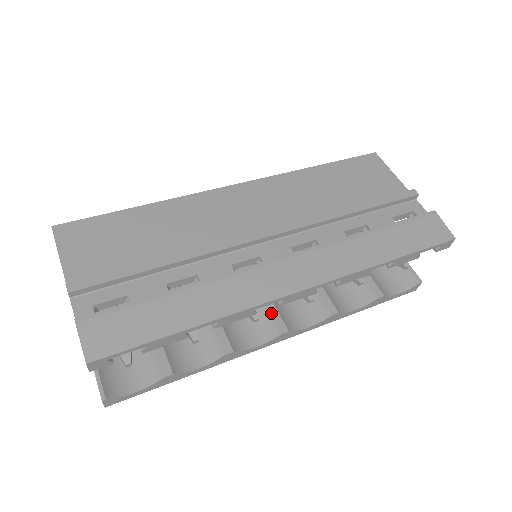
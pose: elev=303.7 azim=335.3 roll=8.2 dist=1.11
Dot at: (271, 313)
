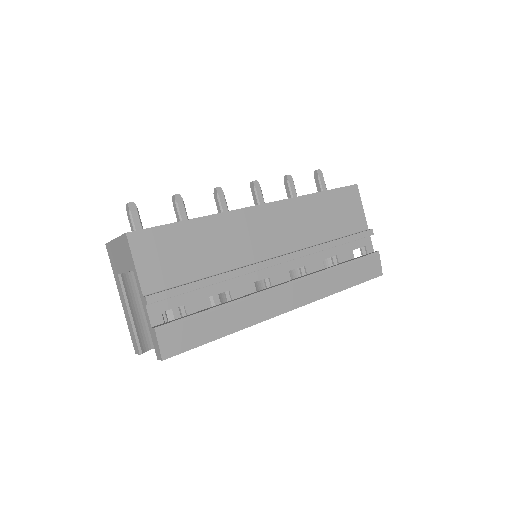
Dot at: occluded
